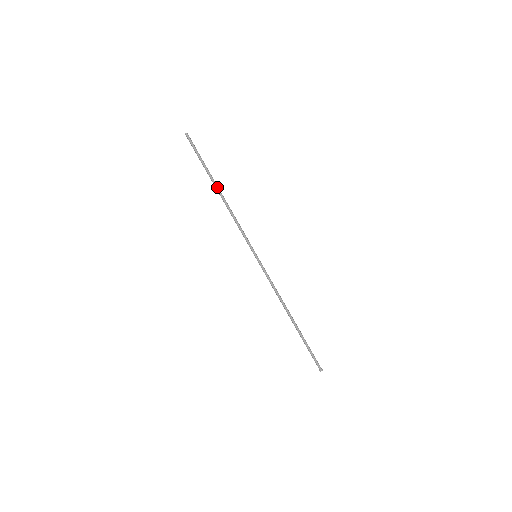
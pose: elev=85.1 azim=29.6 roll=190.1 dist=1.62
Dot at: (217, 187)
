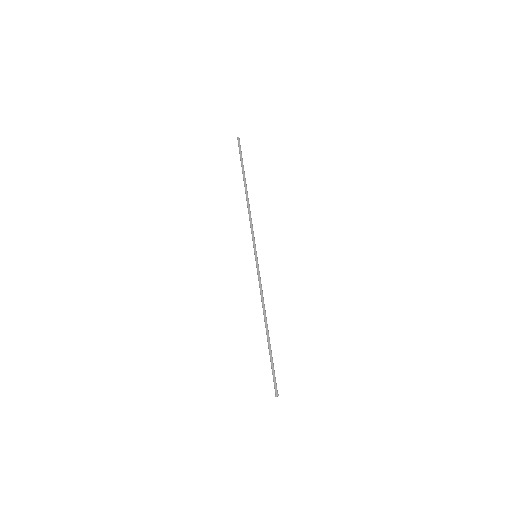
Dot at: (246, 186)
